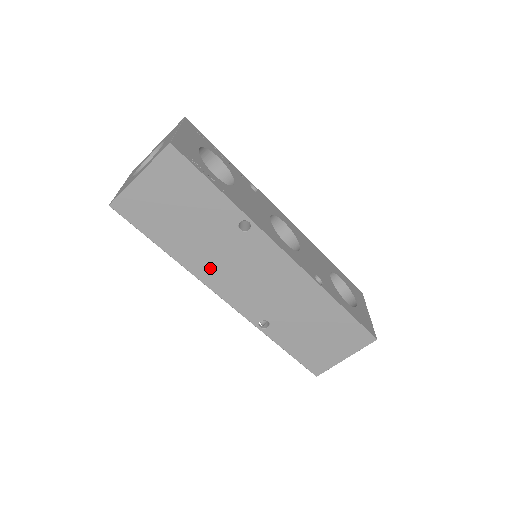
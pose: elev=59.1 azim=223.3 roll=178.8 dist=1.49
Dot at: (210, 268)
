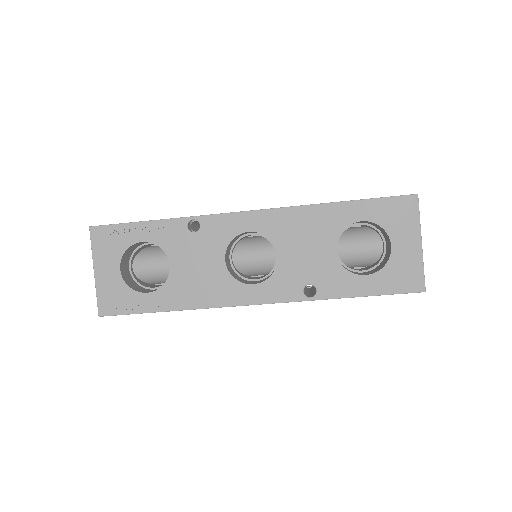
Dot at: occluded
